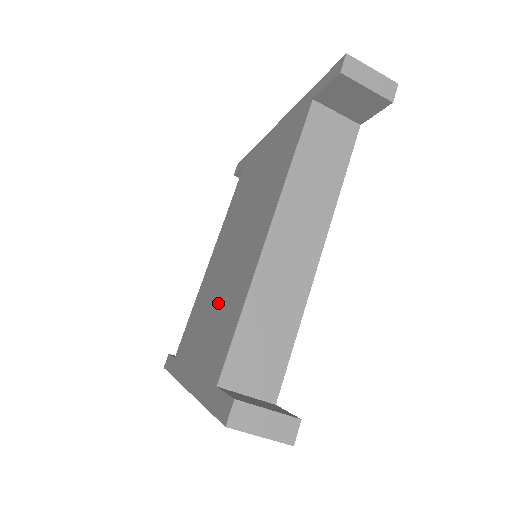
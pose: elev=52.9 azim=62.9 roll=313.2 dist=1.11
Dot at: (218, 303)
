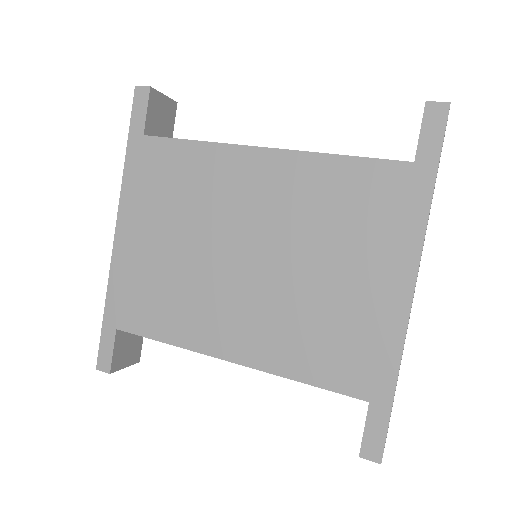
Dot at: (184, 263)
